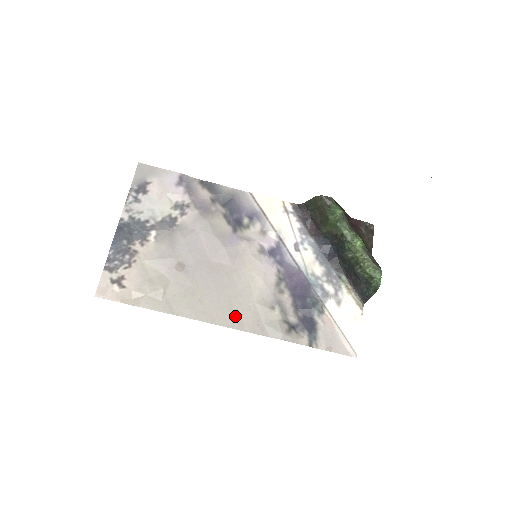
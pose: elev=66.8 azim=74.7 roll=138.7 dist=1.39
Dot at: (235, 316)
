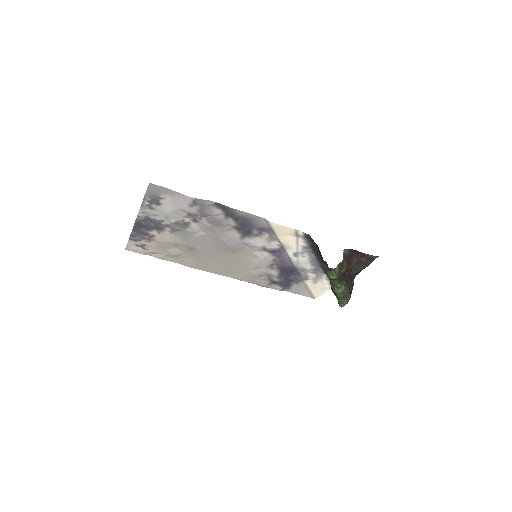
Dot at: (231, 273)
